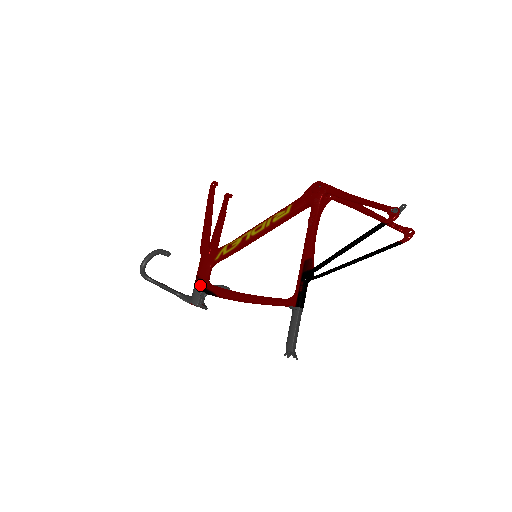
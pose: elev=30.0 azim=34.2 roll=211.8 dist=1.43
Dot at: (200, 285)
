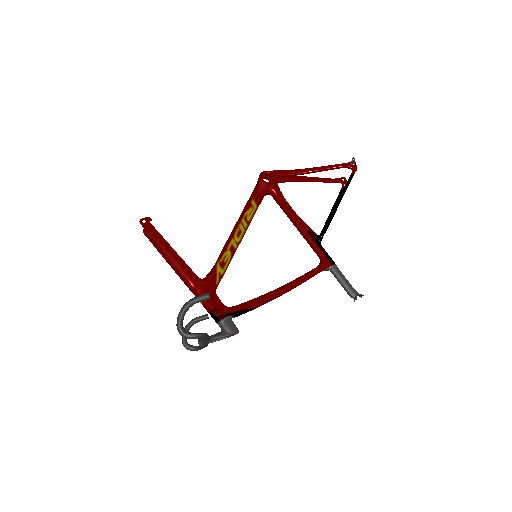
Dot at: (226, 314)
